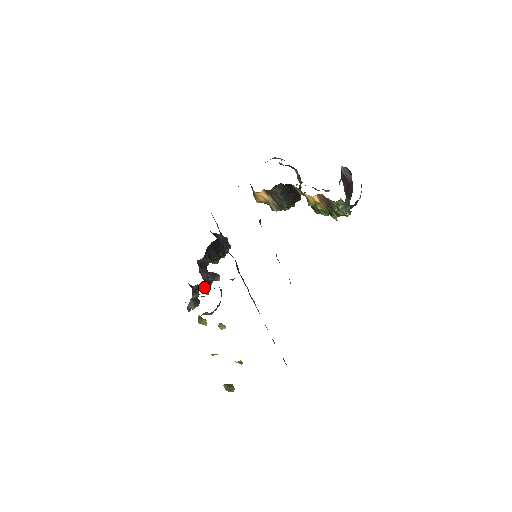
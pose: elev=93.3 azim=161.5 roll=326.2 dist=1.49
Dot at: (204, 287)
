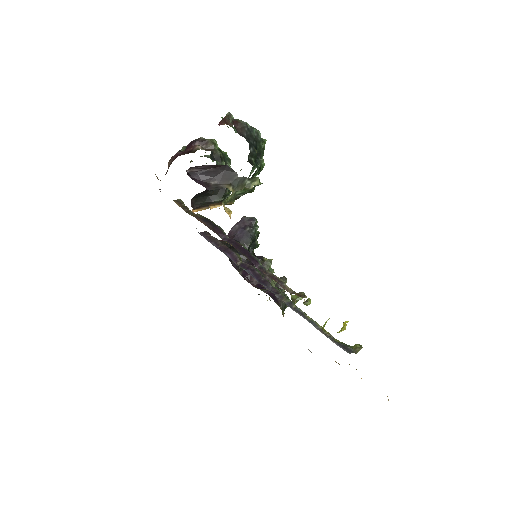
Dot at: occluded
